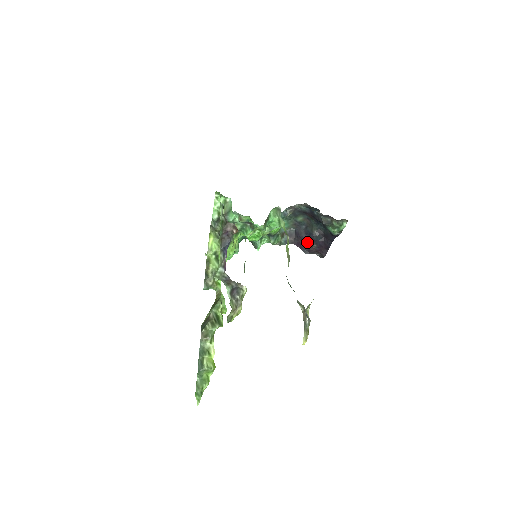
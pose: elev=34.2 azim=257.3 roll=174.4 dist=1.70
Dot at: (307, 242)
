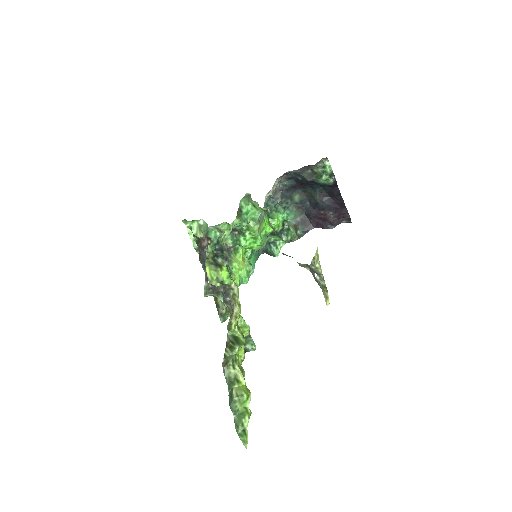
Dot at: (321, 216)
